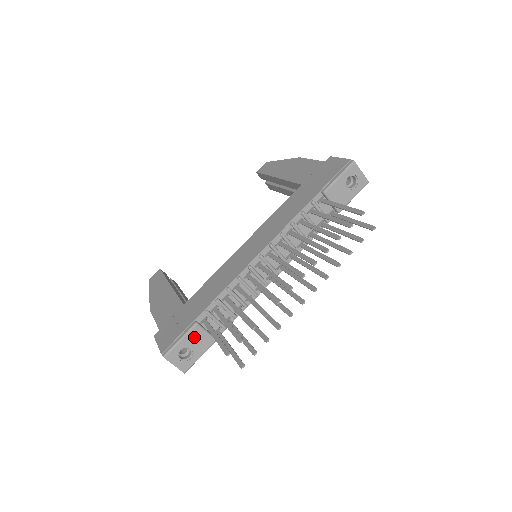
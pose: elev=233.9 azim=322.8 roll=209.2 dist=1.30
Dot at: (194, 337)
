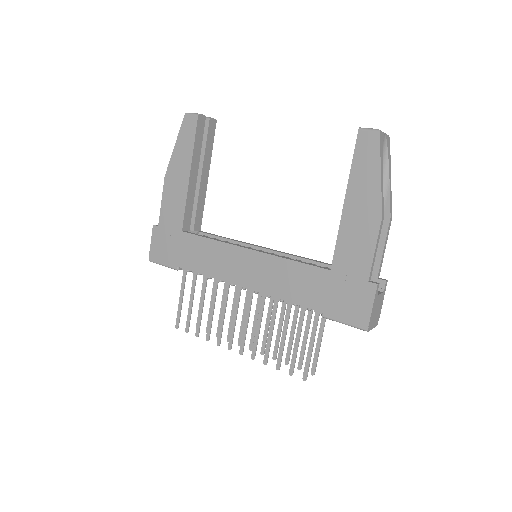
Dot at: occluded
